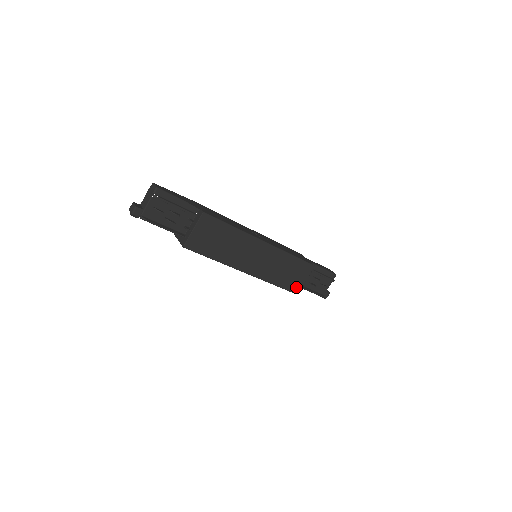
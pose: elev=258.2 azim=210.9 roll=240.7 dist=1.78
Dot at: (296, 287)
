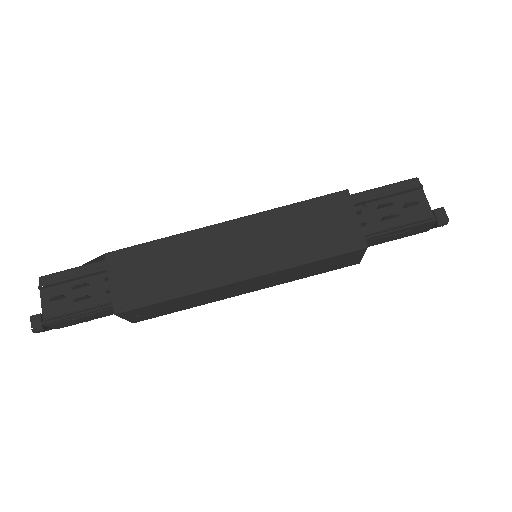
Dot at: (354, 238)
